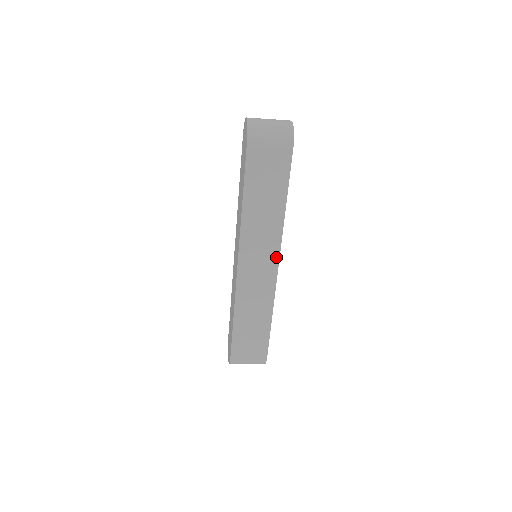
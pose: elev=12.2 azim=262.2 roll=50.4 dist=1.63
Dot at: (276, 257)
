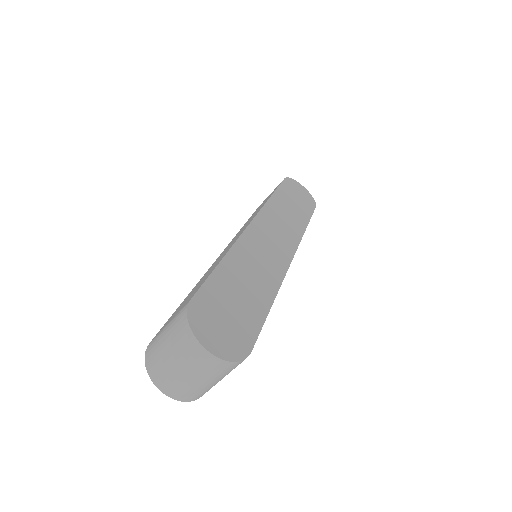
Dot at: occluded
